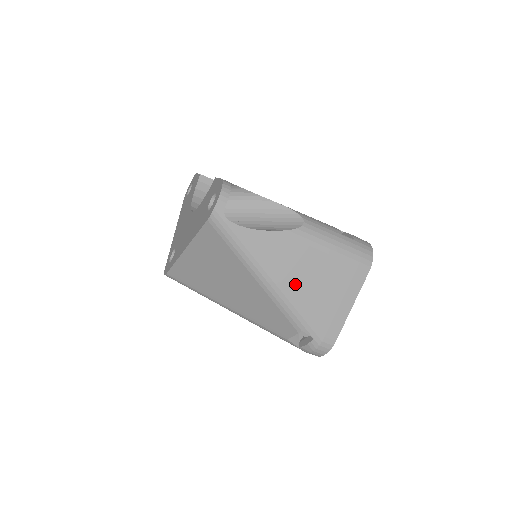
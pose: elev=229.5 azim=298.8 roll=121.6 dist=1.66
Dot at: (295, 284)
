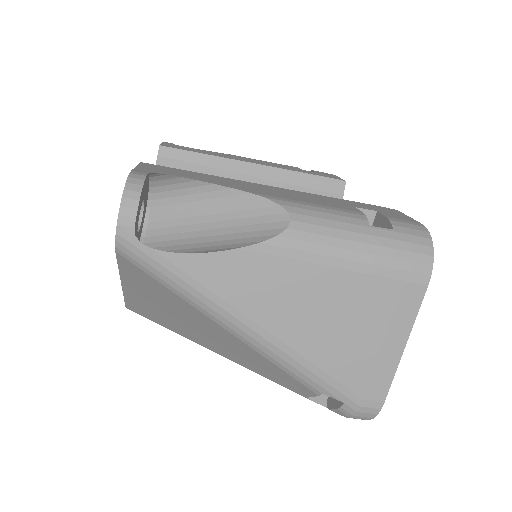
Dot at: (293, 328)
